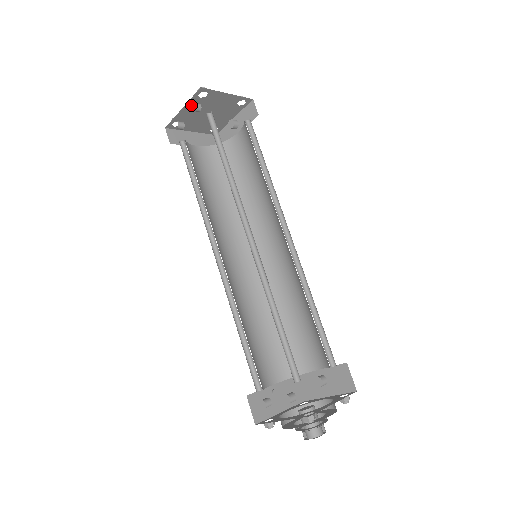
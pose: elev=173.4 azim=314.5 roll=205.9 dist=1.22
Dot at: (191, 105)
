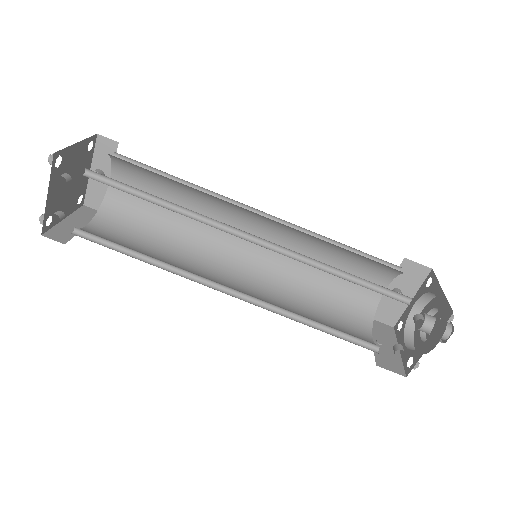
Dot at: (53, 185)
